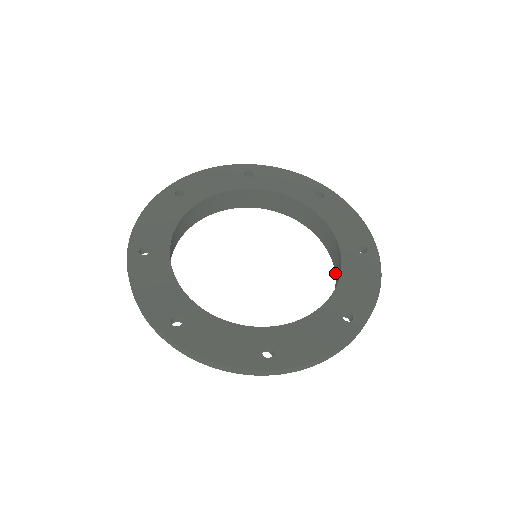
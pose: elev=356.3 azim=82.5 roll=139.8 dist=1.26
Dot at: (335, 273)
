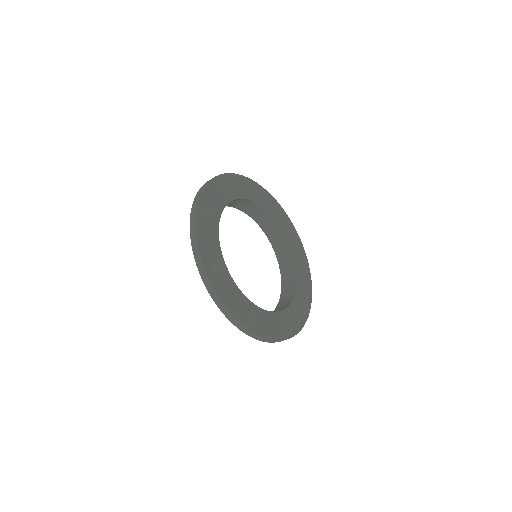
Dot at: (276, 255)
